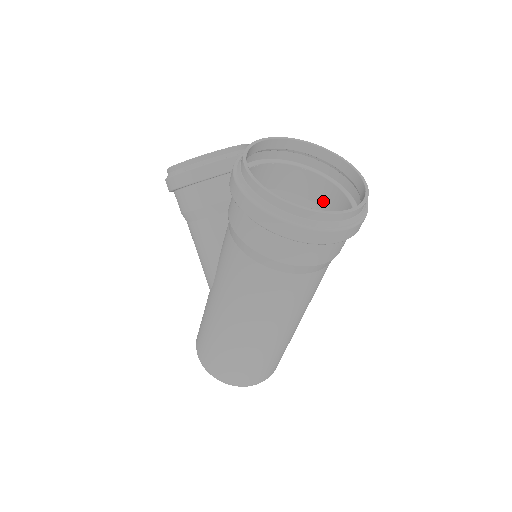
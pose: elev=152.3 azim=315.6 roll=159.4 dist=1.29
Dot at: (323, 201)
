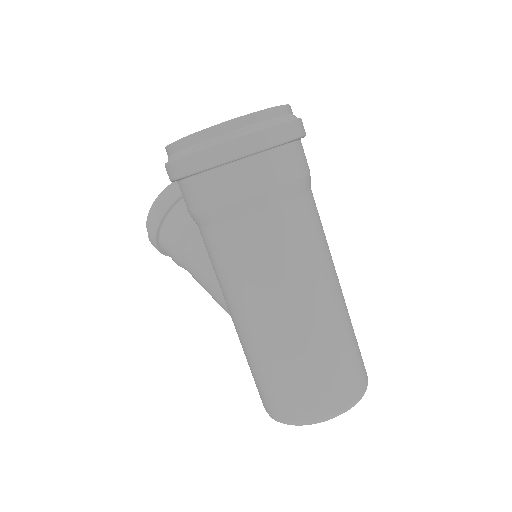
Dot at: occluded
